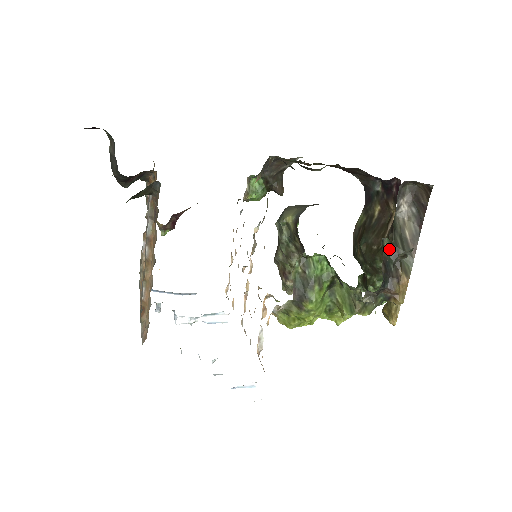
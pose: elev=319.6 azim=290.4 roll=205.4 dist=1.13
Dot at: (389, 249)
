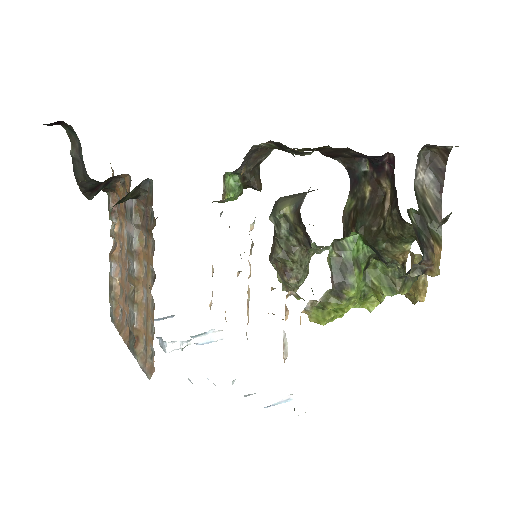
Dot at: (416, 220)
